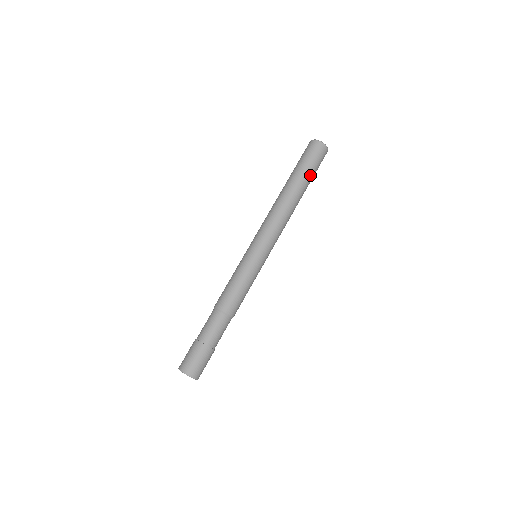
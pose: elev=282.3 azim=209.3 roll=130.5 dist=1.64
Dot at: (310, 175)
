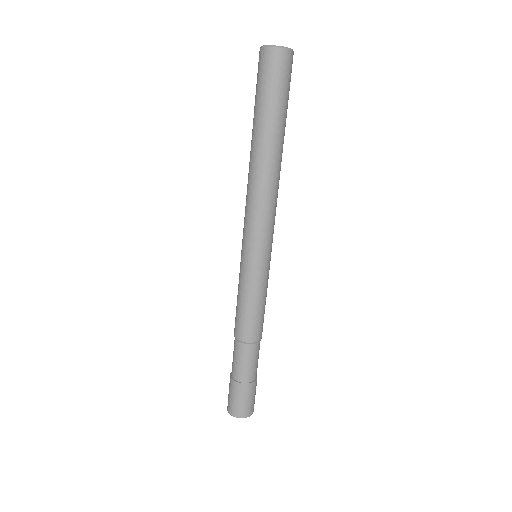
Dot at: (286, 112)
